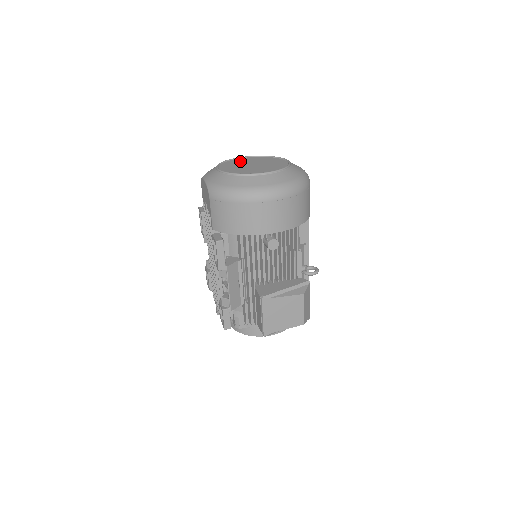
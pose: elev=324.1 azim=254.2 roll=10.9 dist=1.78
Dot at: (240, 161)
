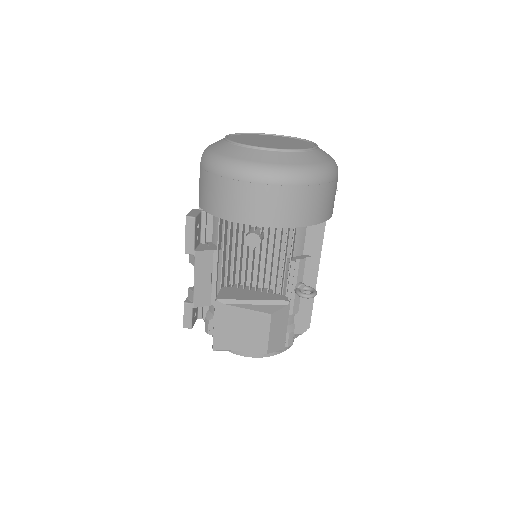
Dot at: (264, 136)
